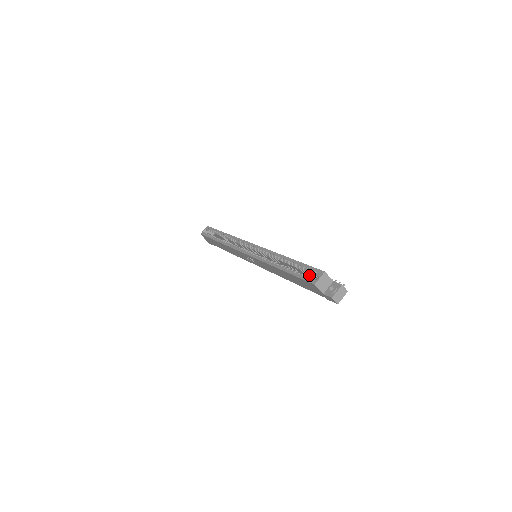
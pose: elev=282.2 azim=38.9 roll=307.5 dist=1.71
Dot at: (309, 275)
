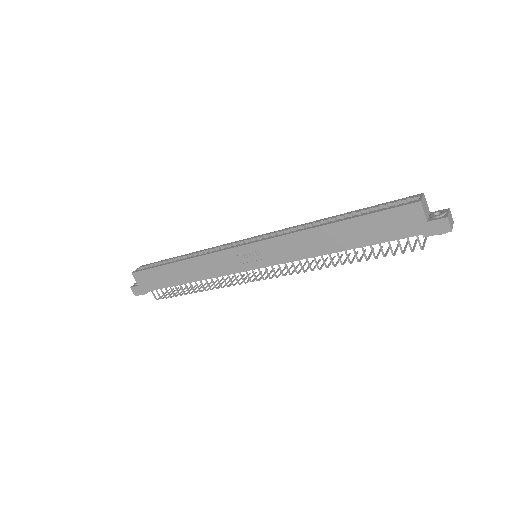
Dot at: occluded
